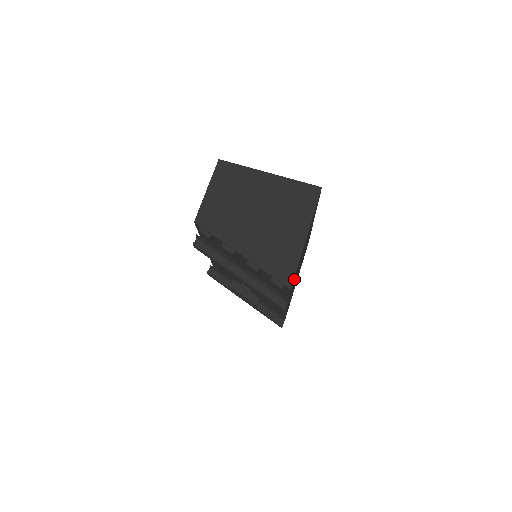
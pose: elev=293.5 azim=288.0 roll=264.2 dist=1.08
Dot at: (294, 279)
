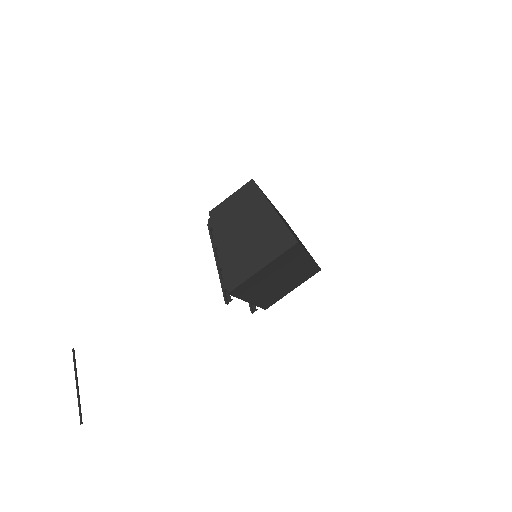
Dot at: (245, 289)
